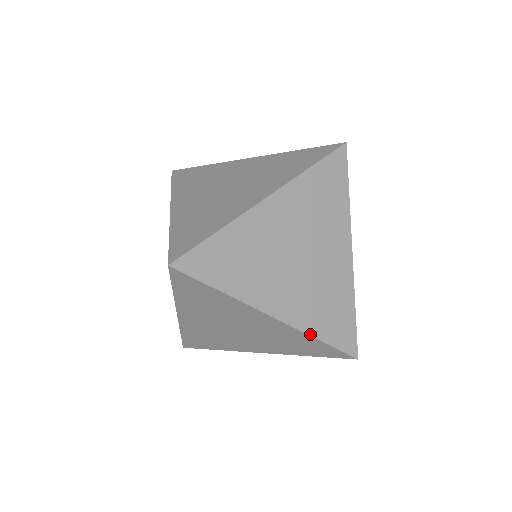
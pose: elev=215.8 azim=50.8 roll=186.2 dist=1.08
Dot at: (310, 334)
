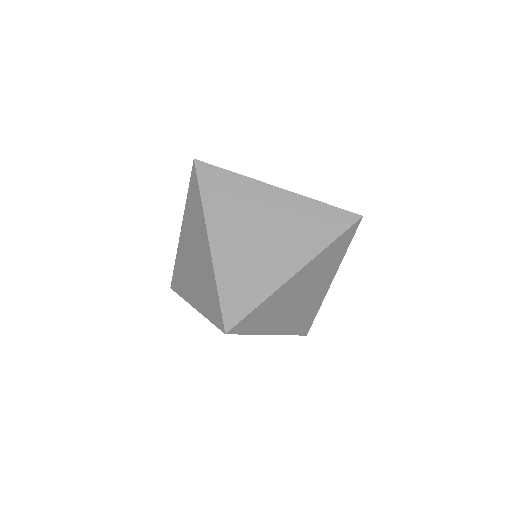
Dot at: (288, 334)
